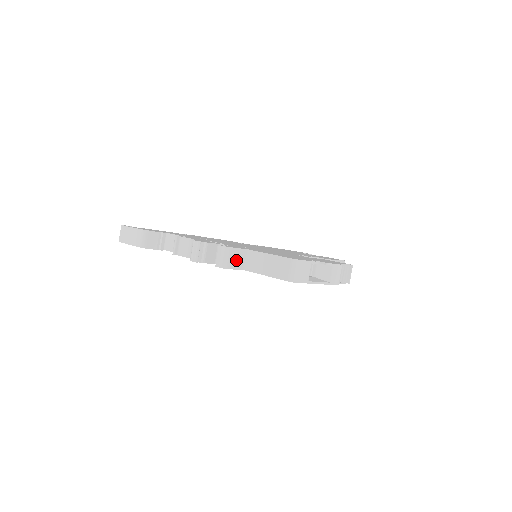
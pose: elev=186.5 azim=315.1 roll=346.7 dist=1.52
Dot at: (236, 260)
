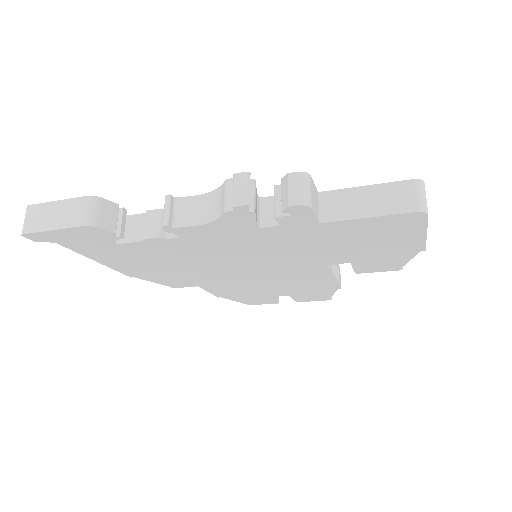
Dot at: (314, 200)
